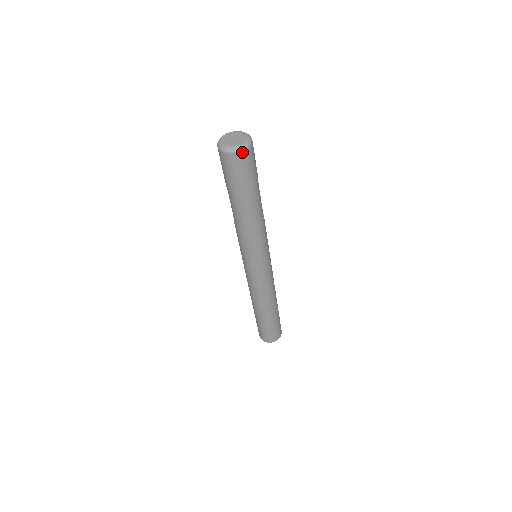
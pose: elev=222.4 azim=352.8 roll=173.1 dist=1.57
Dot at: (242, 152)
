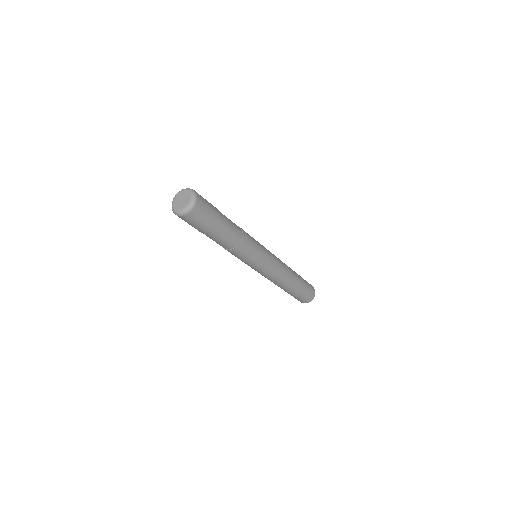
Dot at: (184, 215)
